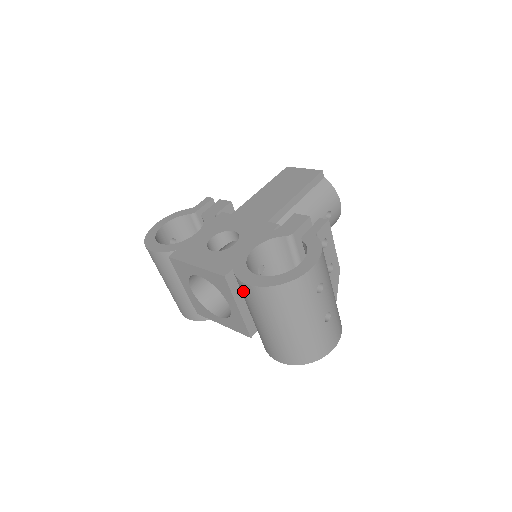
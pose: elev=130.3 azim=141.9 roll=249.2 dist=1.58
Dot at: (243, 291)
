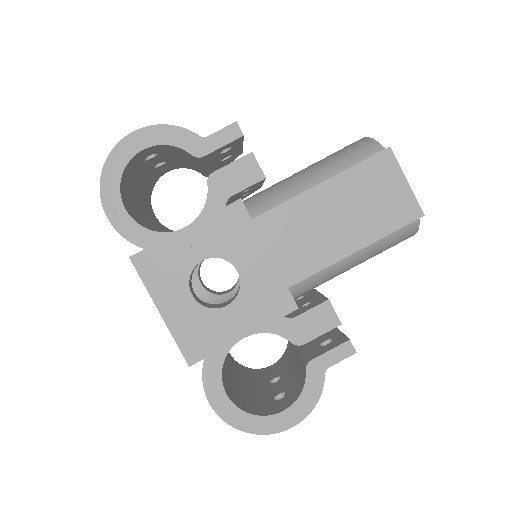
Dot at: occluded
